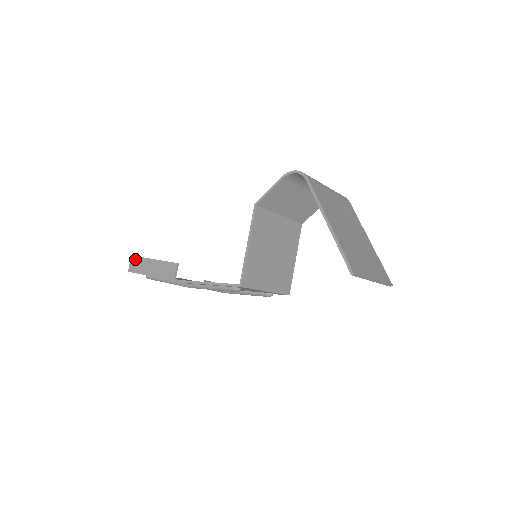
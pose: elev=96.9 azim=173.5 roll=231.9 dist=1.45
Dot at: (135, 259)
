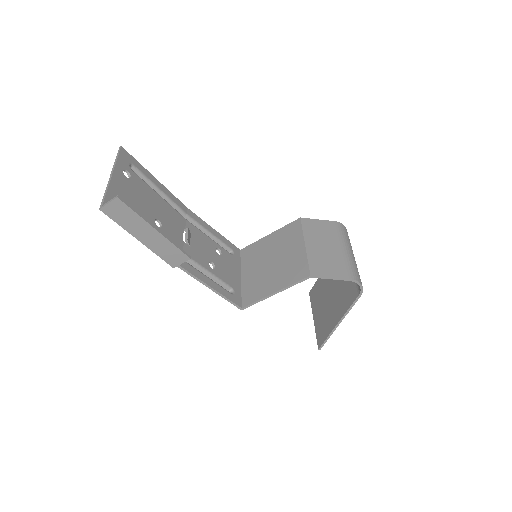
Dot at: (123, 207)
